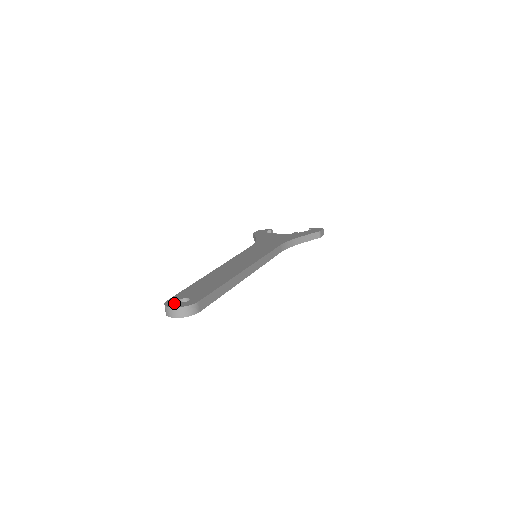
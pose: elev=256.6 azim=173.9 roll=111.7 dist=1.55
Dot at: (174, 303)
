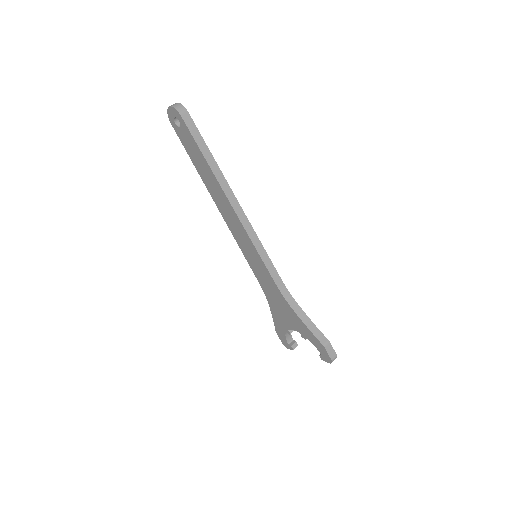
Dot at: occluded
